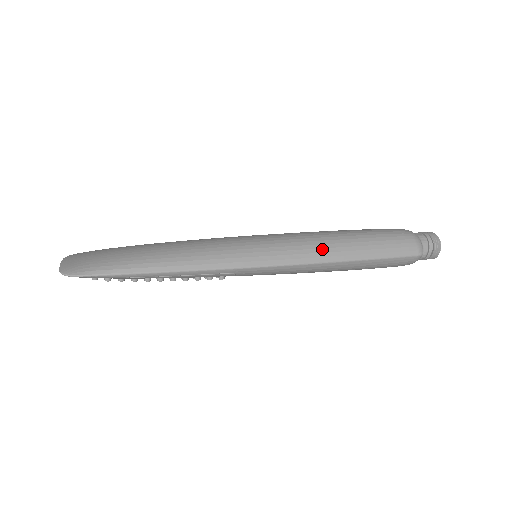
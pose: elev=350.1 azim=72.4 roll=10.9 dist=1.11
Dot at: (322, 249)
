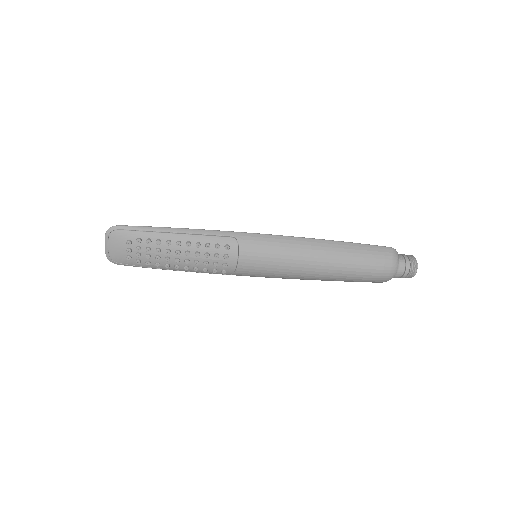
Dot at: occluded
